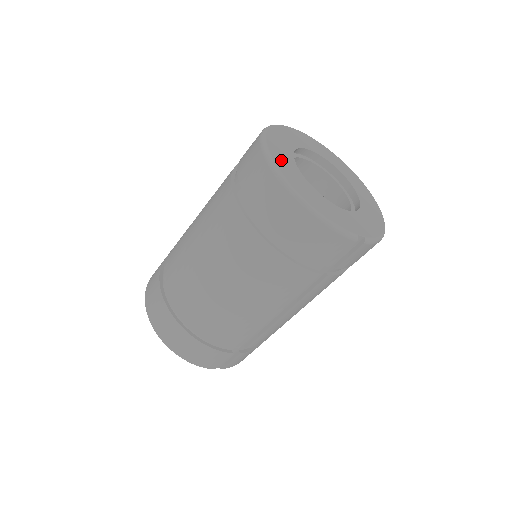
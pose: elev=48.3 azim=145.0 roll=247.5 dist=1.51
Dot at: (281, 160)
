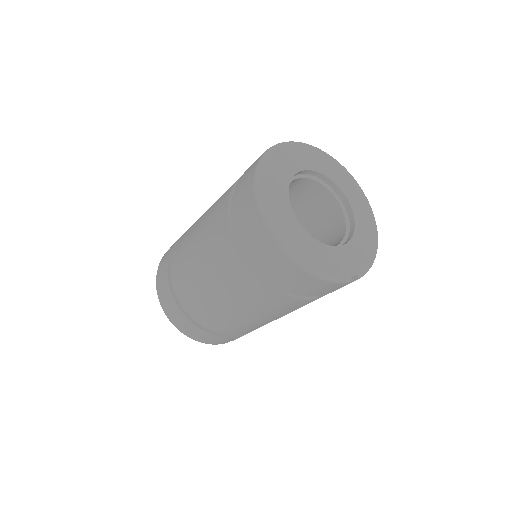
Dot at: (277, 213)
